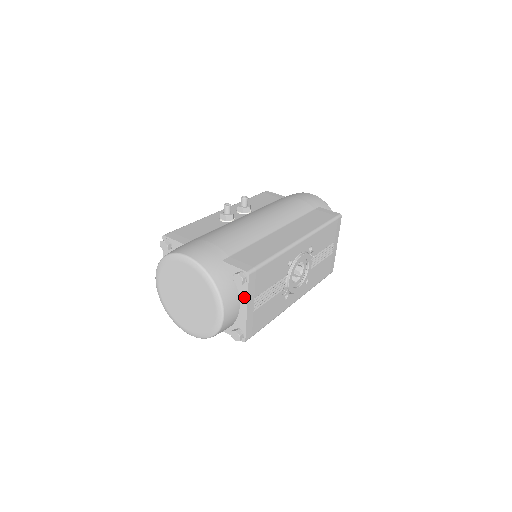
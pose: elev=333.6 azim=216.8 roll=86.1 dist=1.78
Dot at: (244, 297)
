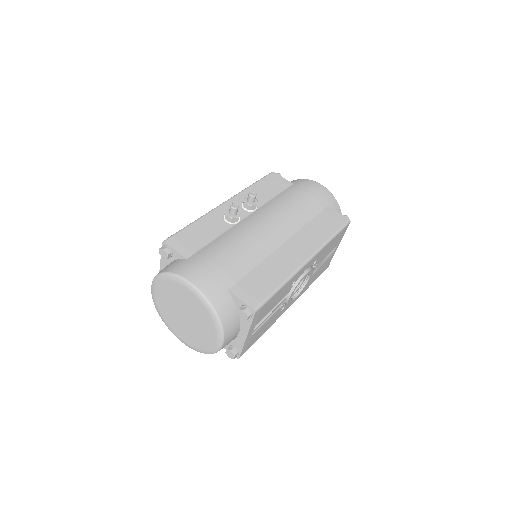
Dot at: (246, 327)
